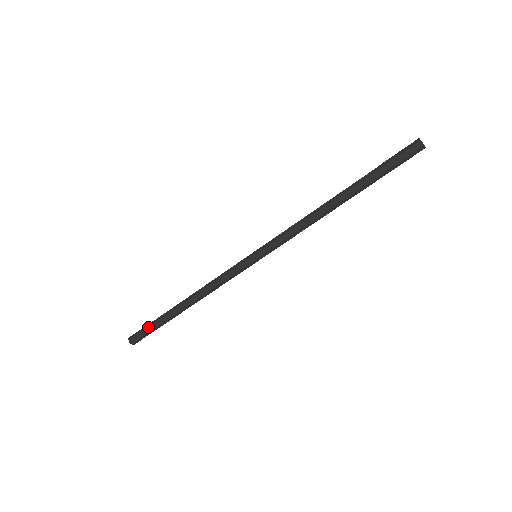
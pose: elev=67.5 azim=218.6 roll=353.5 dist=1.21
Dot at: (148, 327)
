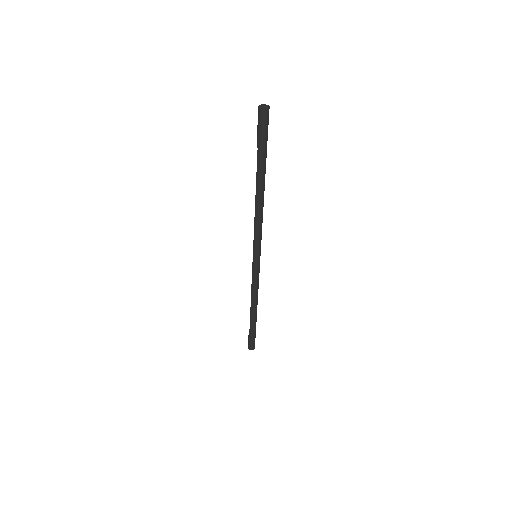
Dot at: (249, 336)
